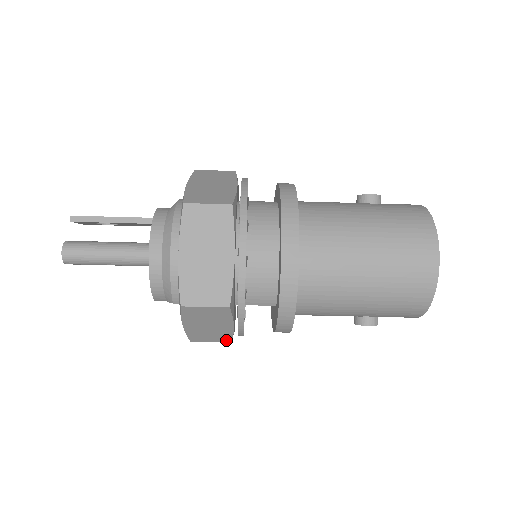
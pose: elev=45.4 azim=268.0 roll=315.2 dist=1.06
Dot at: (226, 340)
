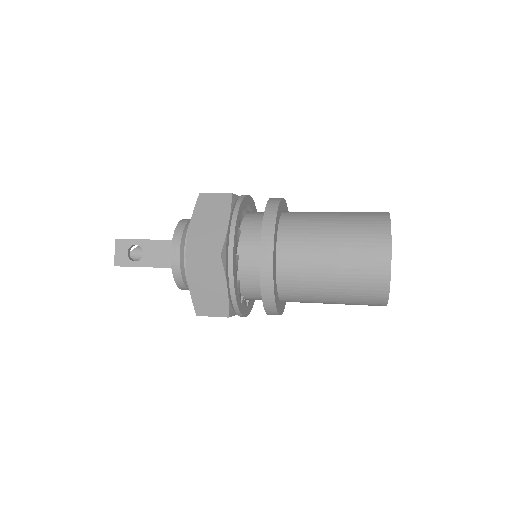
Dot at: occluded
